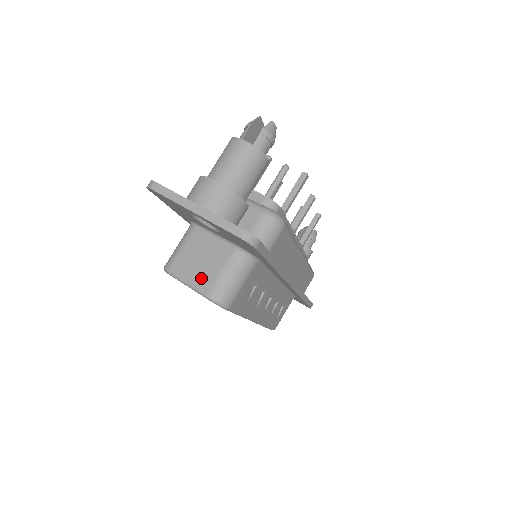
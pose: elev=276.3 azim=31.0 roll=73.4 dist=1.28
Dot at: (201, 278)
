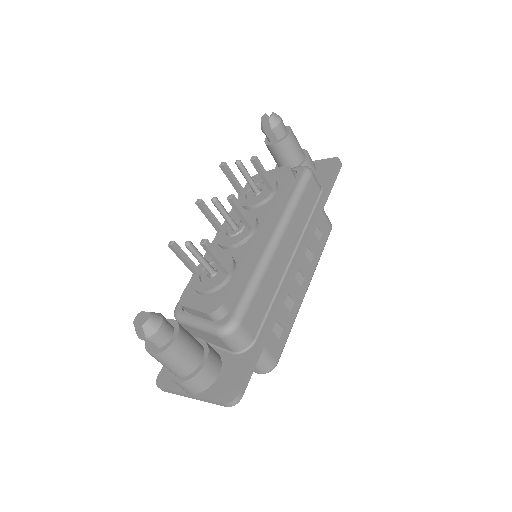
Dot at: occluded
